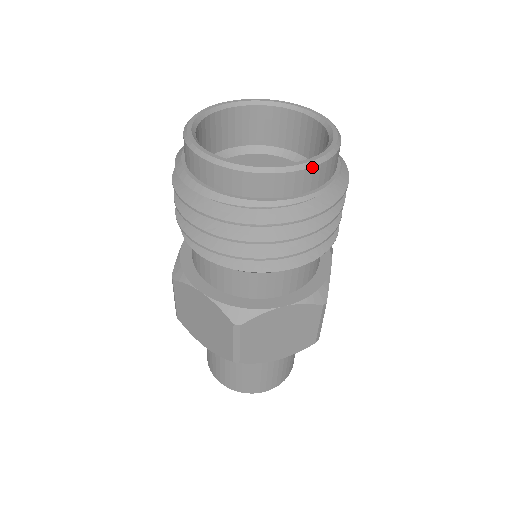
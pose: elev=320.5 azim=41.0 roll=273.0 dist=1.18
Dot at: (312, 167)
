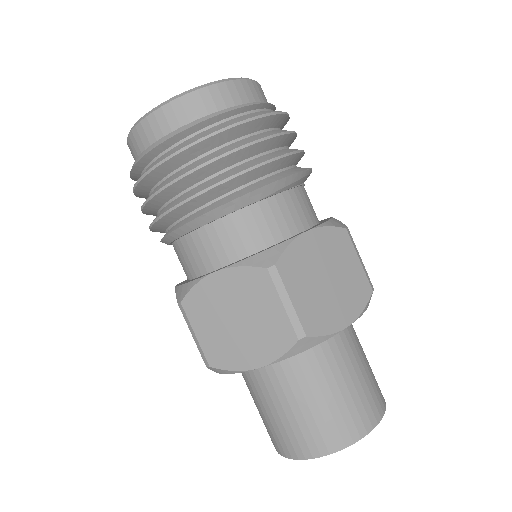
Dot at: (245, 79)
